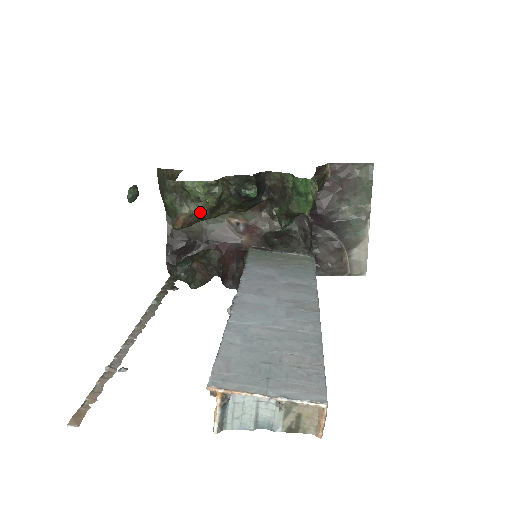
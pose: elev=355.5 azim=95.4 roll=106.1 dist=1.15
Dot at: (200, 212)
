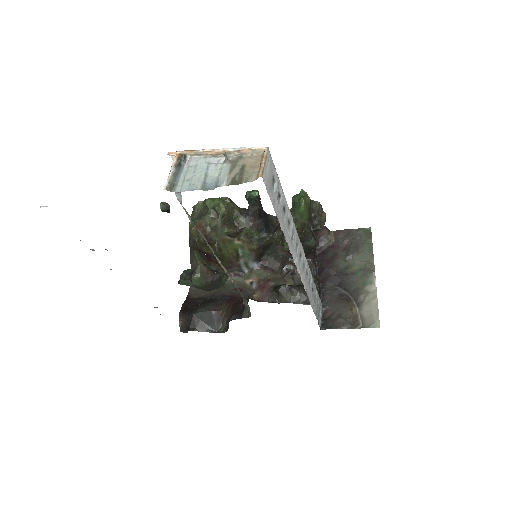
Dot at: (213, 221)
